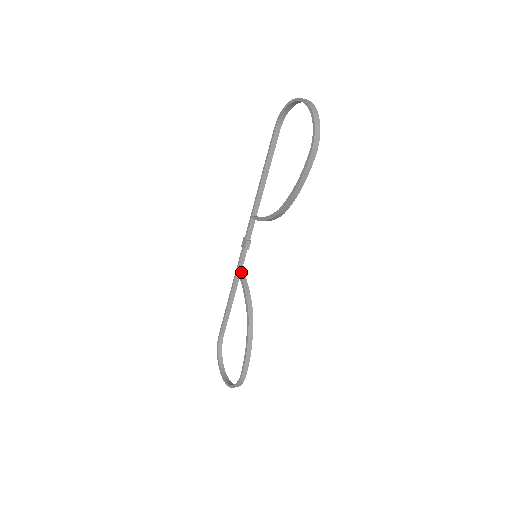
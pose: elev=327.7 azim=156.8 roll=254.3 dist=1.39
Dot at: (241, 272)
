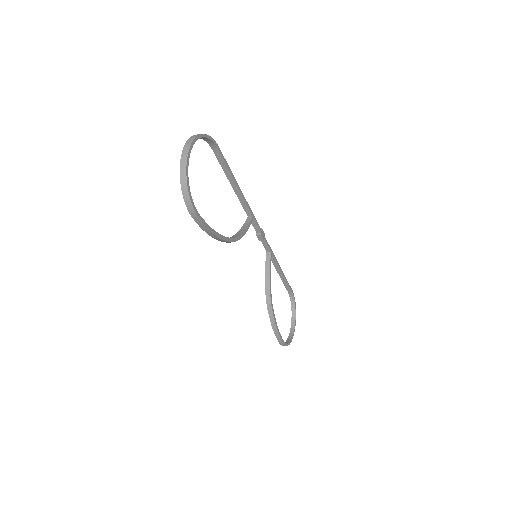
Dot at: (268, 256)
